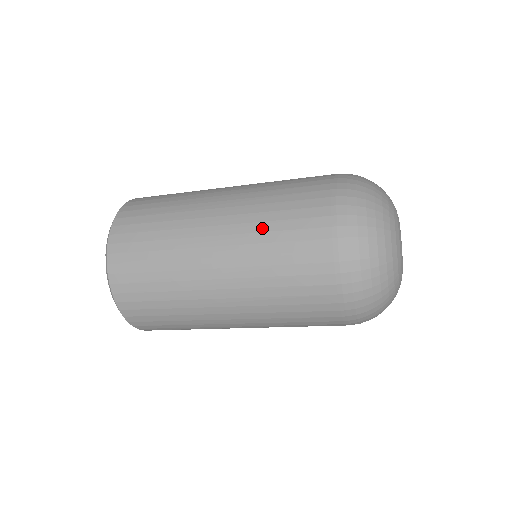
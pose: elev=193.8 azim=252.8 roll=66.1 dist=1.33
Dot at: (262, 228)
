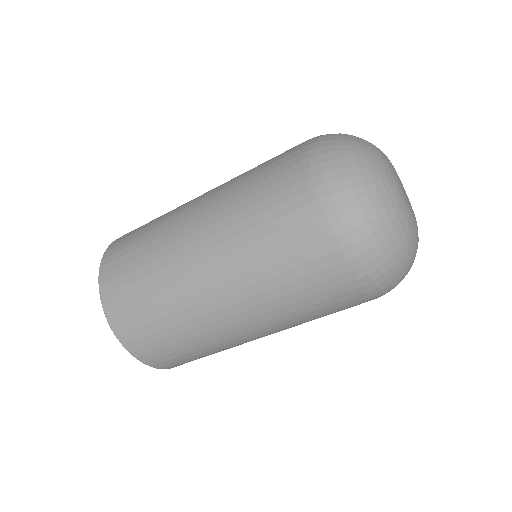
Dot at: (243, 229)
